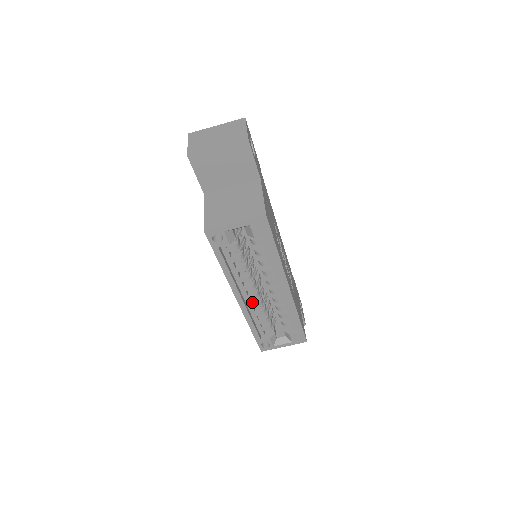
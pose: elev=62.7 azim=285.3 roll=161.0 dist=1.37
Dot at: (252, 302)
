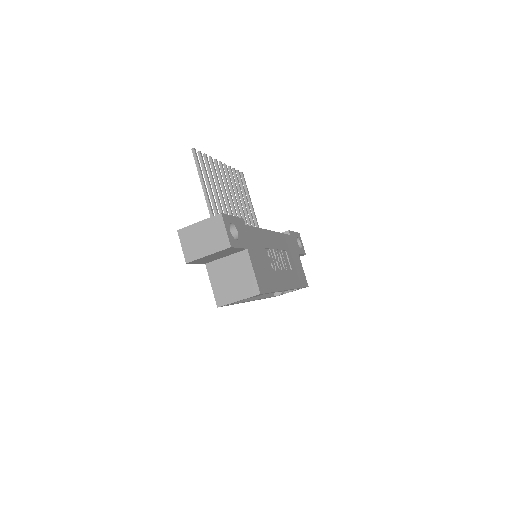
Dot at: occluded
